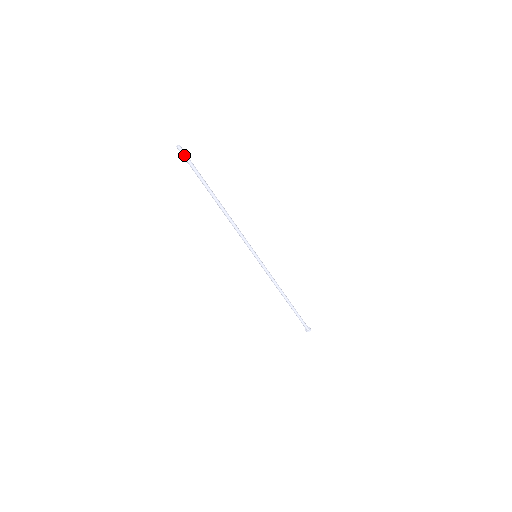
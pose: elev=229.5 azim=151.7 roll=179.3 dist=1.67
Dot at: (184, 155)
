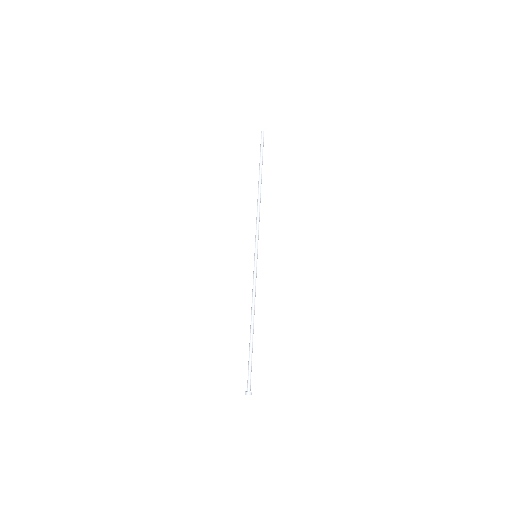
Dot at: (263, 139)
